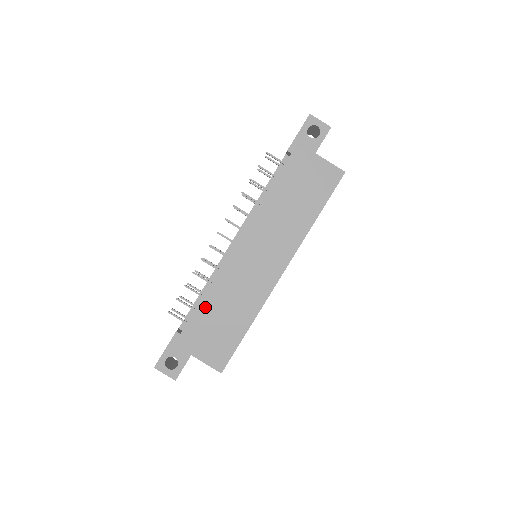
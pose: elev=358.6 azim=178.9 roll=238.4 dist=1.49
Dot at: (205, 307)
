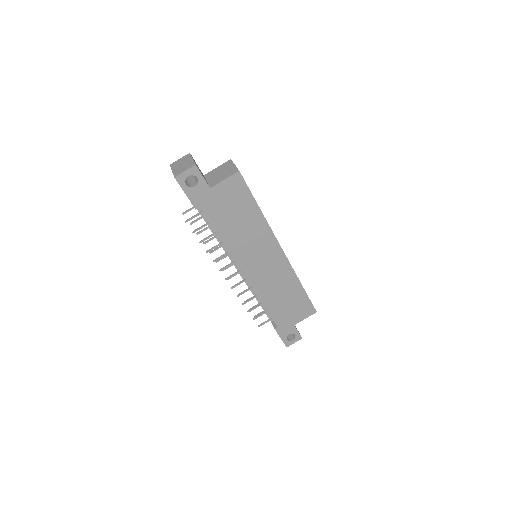
Dot at: (271, 308)
